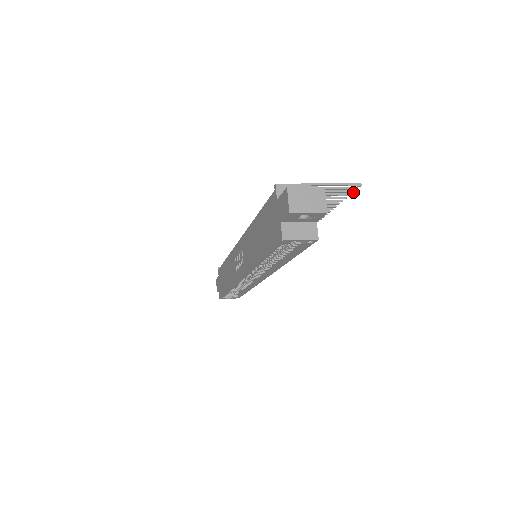
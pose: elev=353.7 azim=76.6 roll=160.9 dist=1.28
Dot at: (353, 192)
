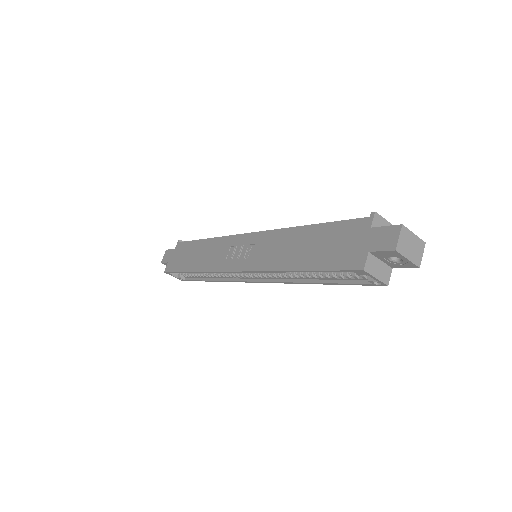
Dot at: occluded
